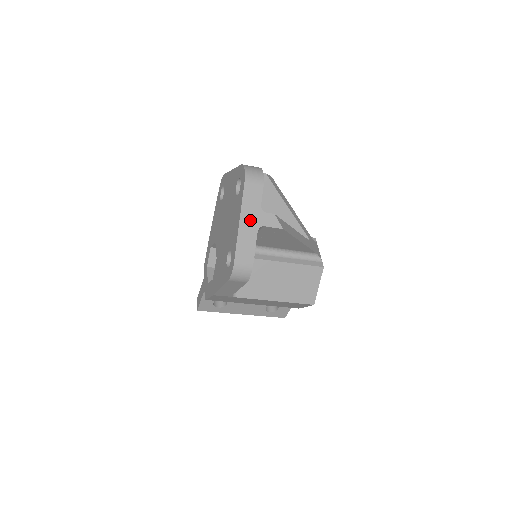
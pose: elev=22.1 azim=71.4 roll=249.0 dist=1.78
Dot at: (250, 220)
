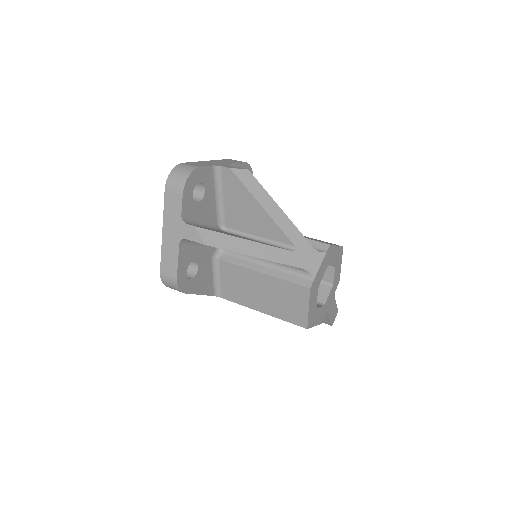
Dot at: (172, 230)
